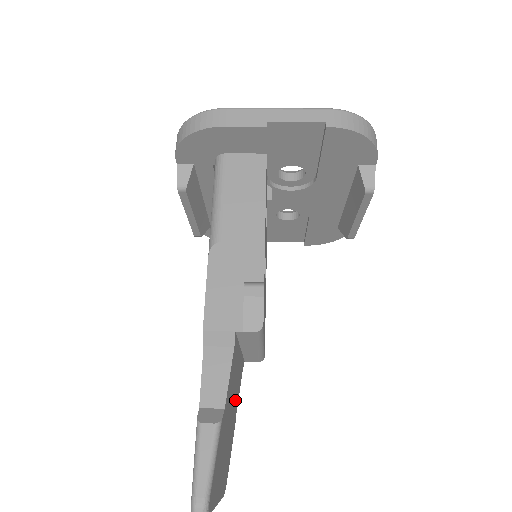
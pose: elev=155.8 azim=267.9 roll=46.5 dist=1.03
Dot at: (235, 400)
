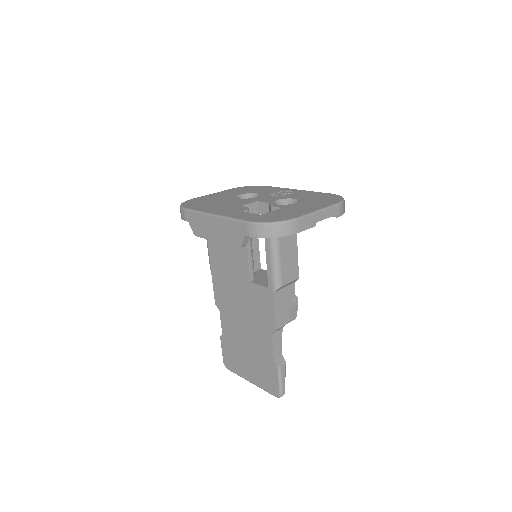
Dot at: occluded
